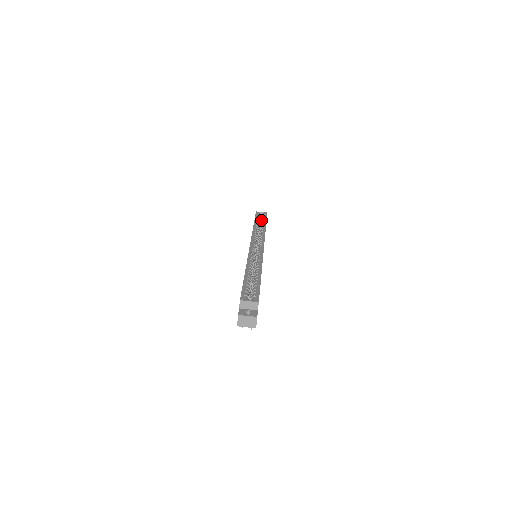
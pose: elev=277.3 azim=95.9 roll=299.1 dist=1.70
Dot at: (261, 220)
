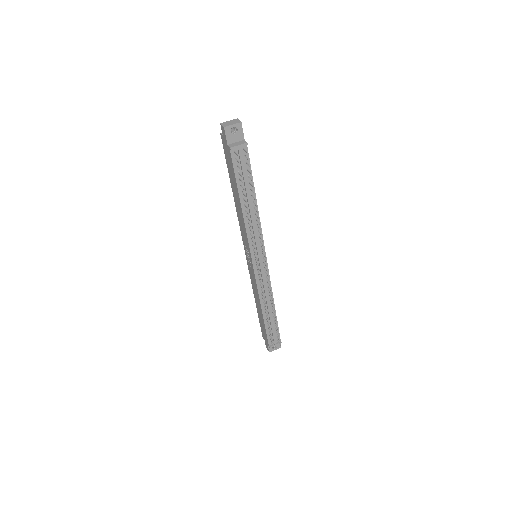
Dot at: occluded
